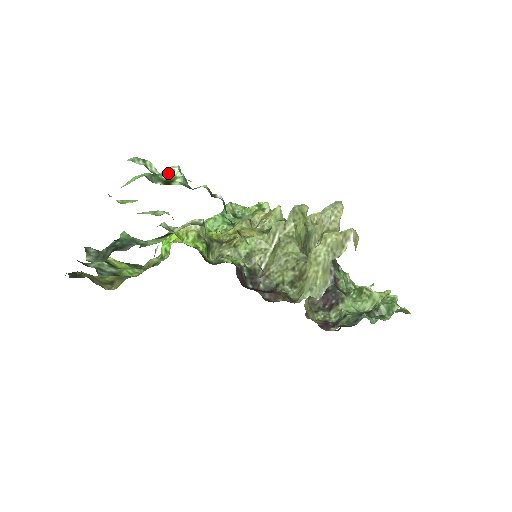
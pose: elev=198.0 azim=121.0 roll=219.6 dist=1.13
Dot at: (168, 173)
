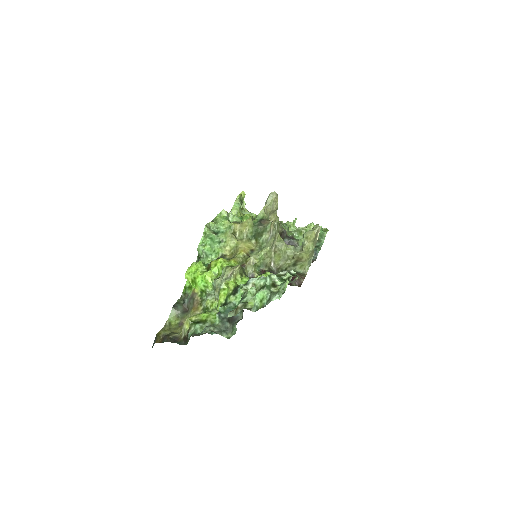
Dot at: (270, 280)
